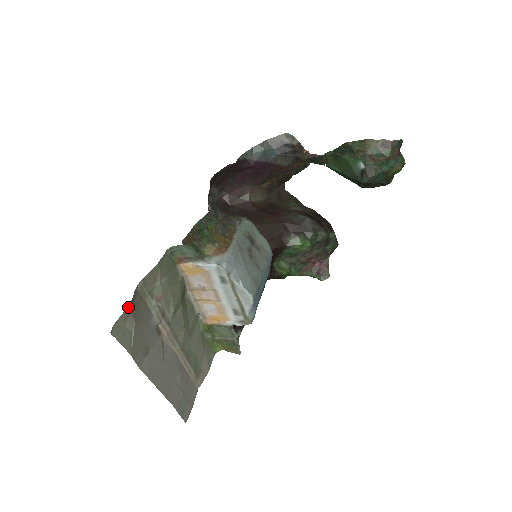
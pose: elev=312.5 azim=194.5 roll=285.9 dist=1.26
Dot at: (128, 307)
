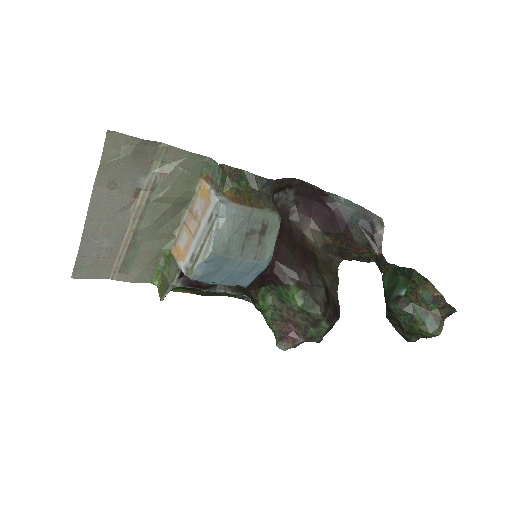
Dot at: (138, 139)
